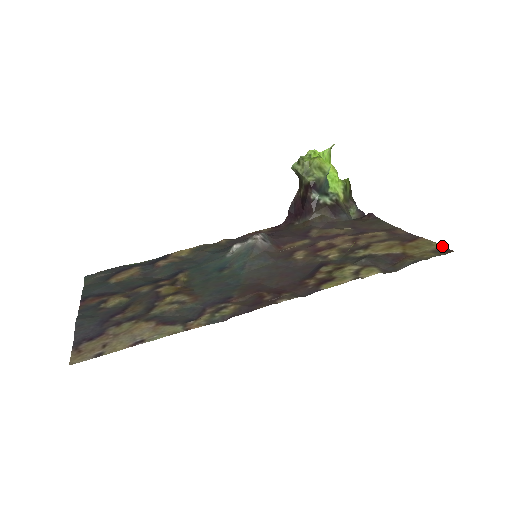
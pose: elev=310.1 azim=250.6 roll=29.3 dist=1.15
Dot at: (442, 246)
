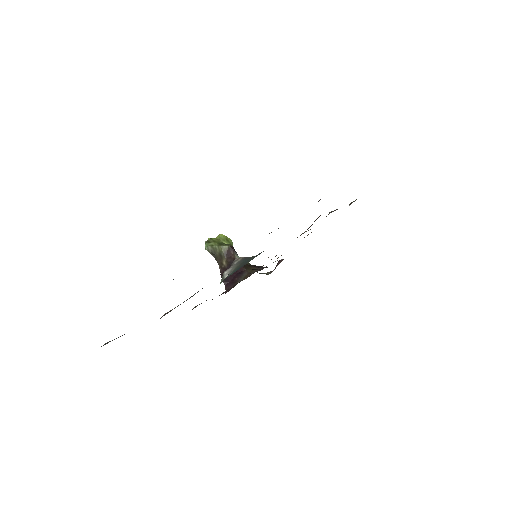
Dot at: occluded
